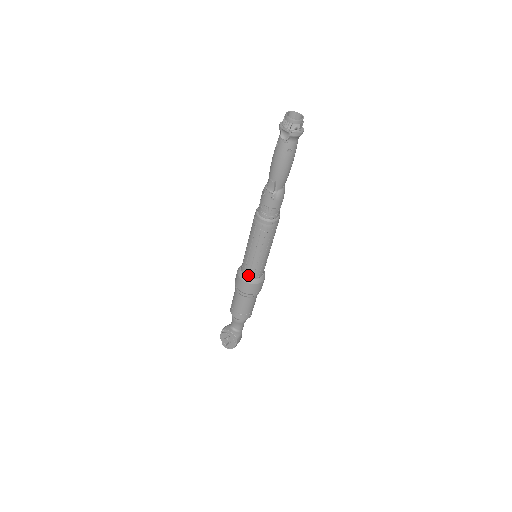
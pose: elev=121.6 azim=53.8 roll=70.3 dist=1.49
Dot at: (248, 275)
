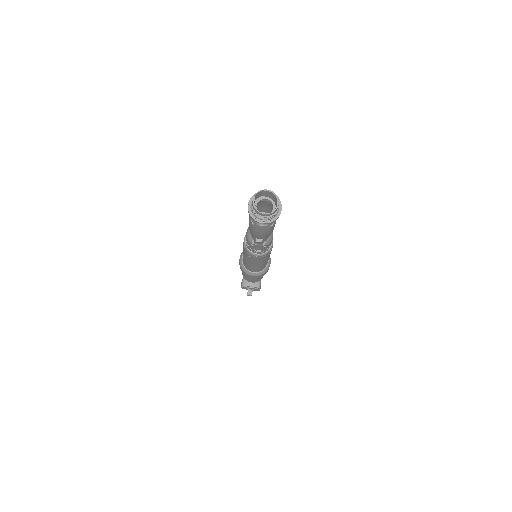
Dot at: (256, 271)
